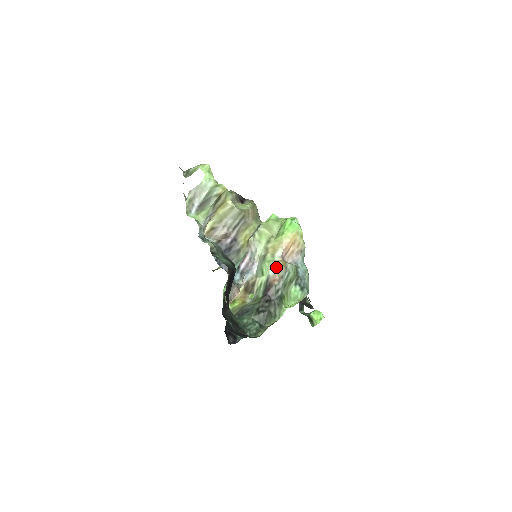
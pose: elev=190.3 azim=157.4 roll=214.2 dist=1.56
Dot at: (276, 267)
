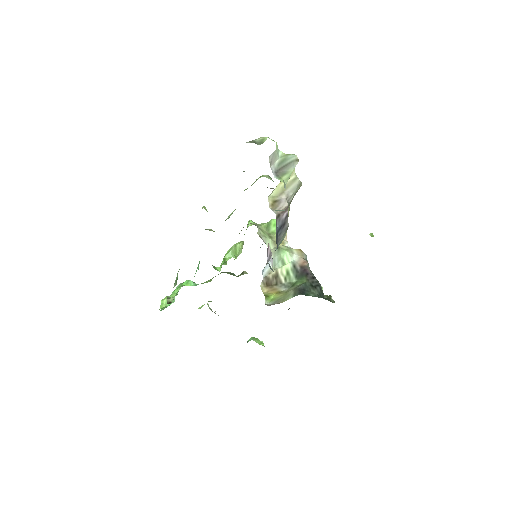
Dot at: (297, 253)
